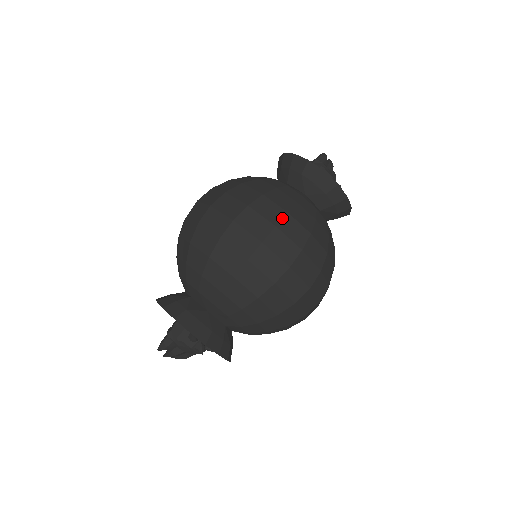
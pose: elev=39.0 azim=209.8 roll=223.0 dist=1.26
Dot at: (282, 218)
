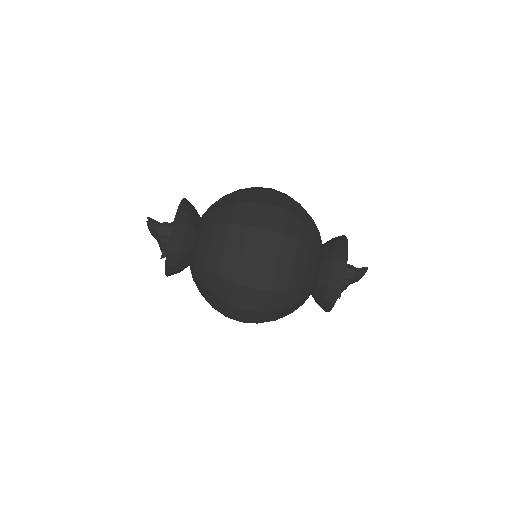
Dot at: (280, 291)
